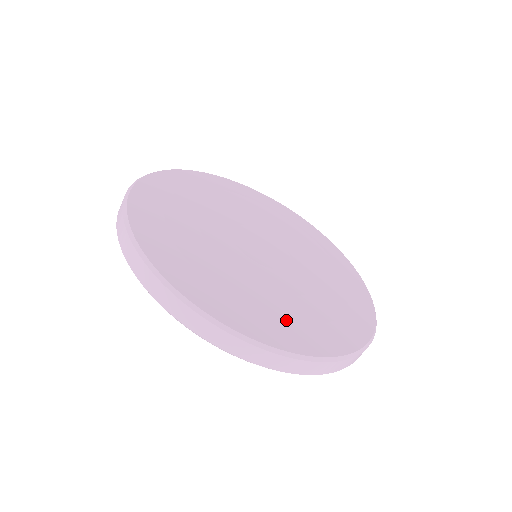
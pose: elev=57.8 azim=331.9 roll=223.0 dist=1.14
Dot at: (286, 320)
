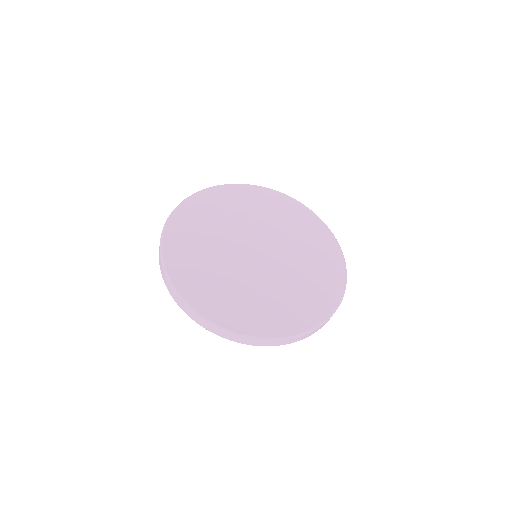
Dot at: (238, 308)
